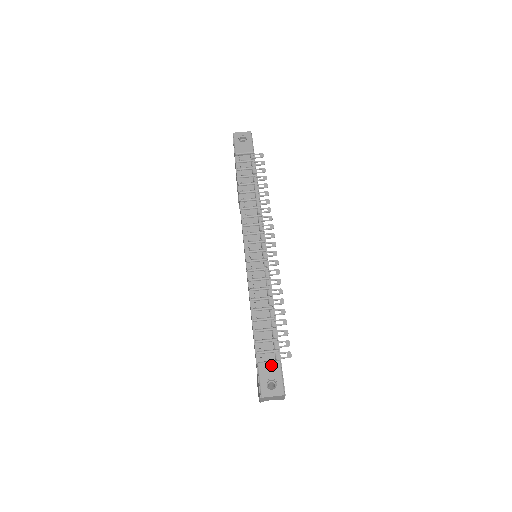
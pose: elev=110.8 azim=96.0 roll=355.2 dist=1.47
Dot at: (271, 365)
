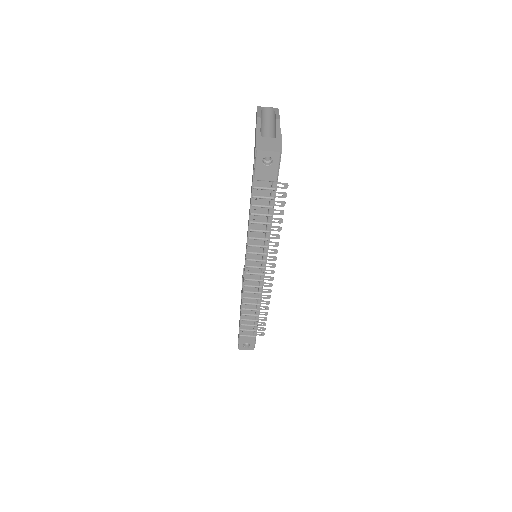
Dot at: (249, 338)
